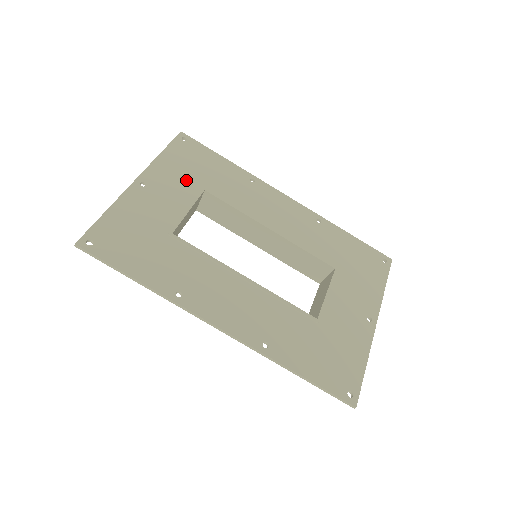
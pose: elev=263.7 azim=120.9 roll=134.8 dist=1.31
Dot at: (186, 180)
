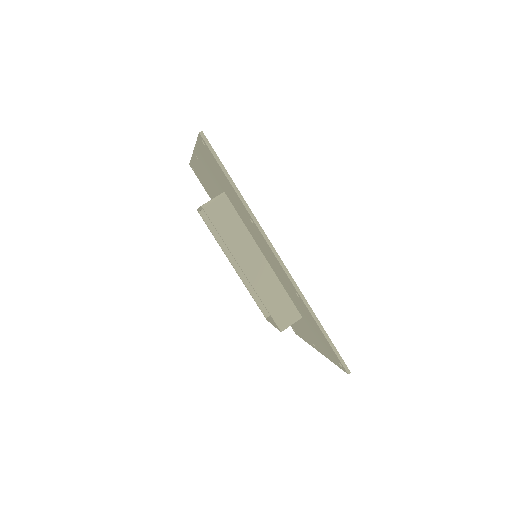
Dot at: occluded
